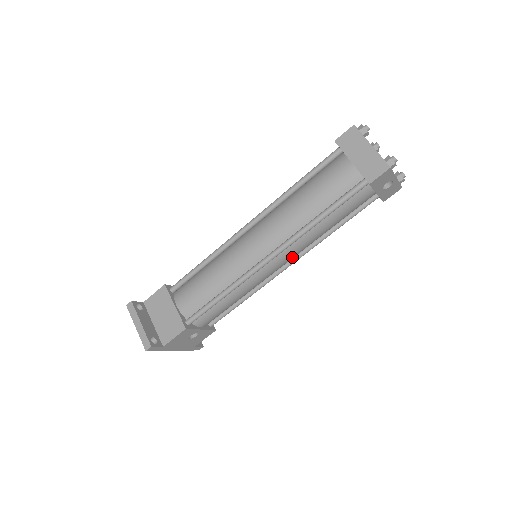
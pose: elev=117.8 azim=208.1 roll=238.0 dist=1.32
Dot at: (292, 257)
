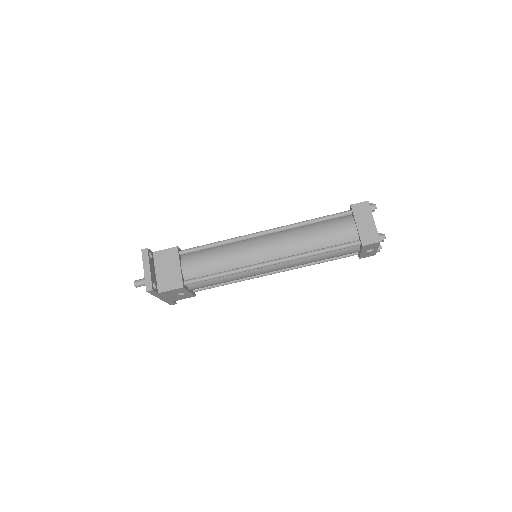
Dot at: occluded
